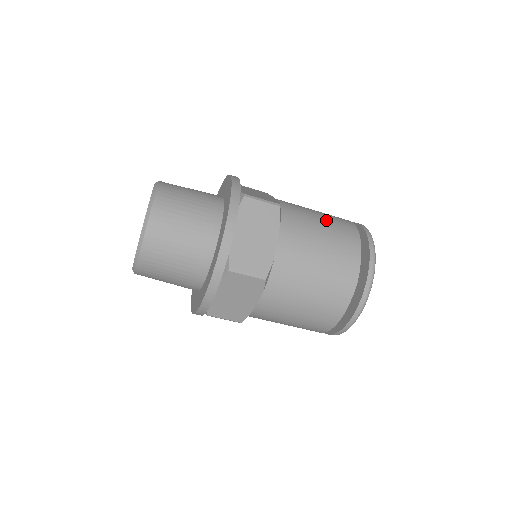
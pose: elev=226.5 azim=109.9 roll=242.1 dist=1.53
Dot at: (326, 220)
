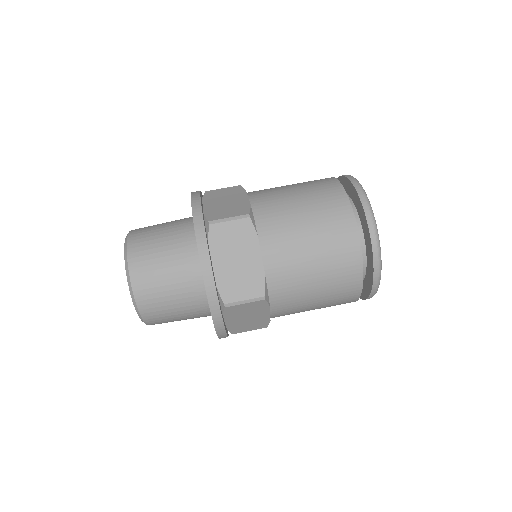
Dot at: occluded
